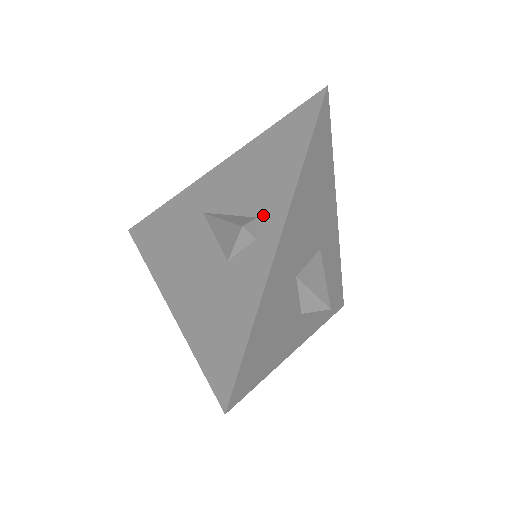
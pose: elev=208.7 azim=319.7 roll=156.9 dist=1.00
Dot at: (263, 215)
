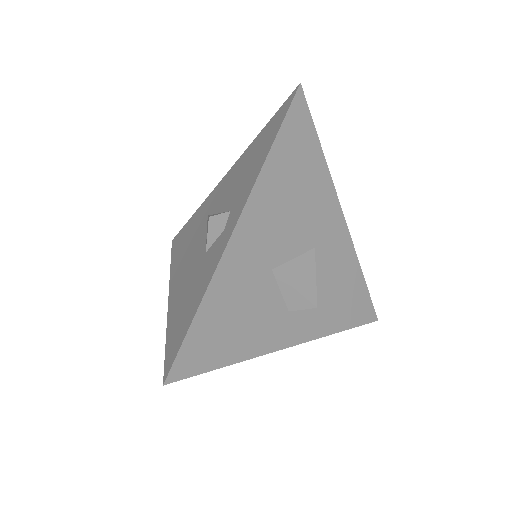
Dot at: (234, 208)
